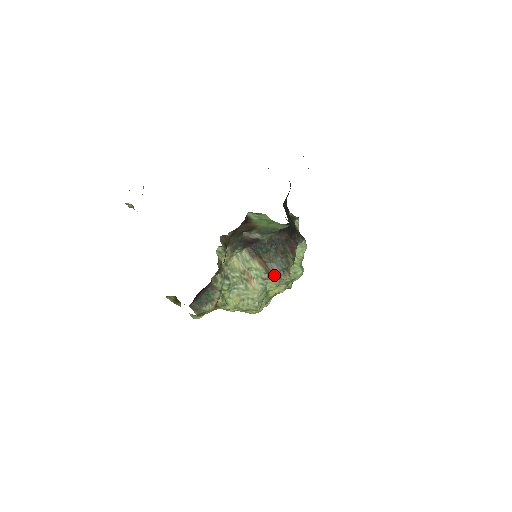
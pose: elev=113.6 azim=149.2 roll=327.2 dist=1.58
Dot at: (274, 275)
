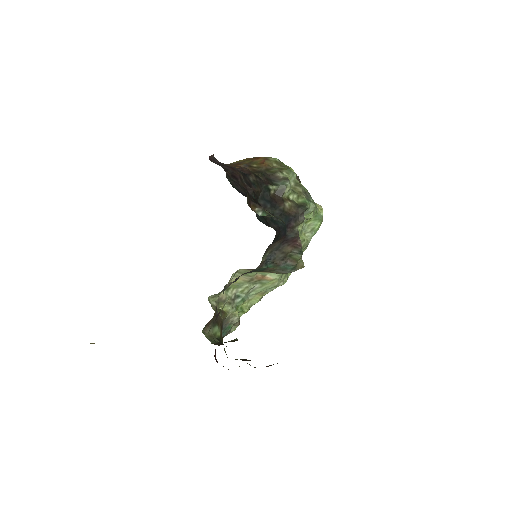
Dot at: (285, 273)
